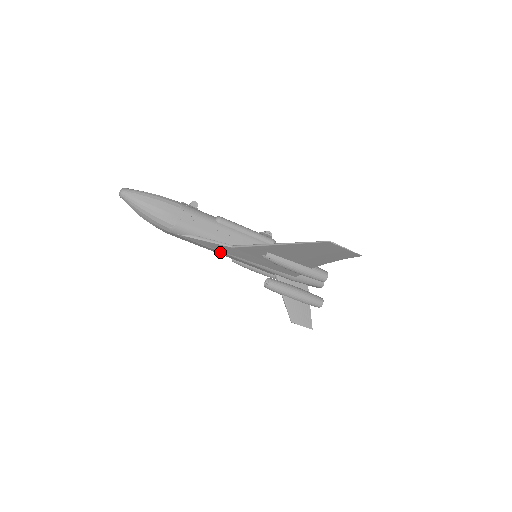
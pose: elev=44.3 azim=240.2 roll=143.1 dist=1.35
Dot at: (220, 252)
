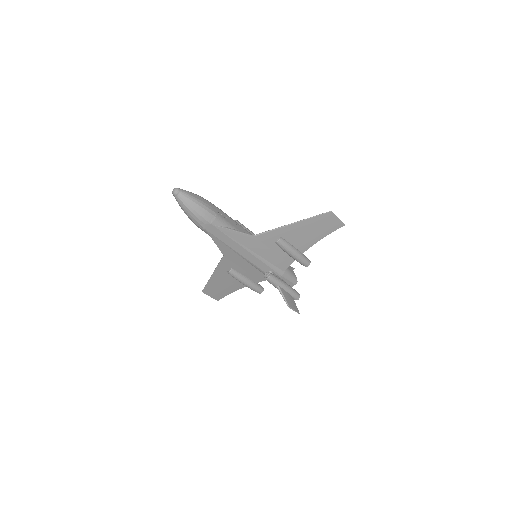
Dot at: (239, 246)
